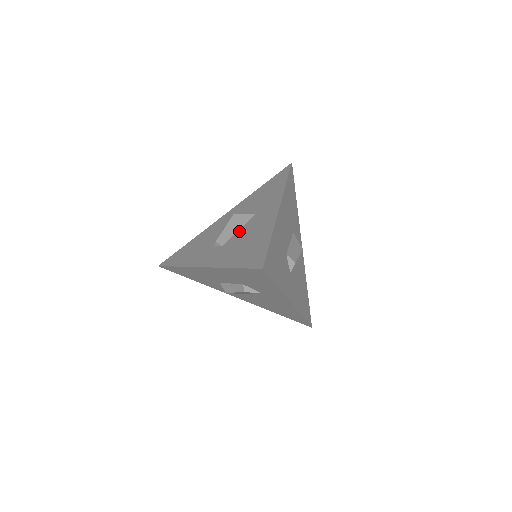
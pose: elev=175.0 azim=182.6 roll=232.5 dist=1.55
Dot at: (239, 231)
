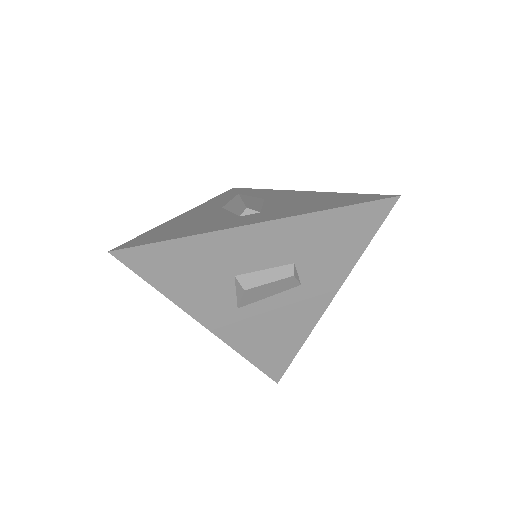
Dot at: (267, 204)
